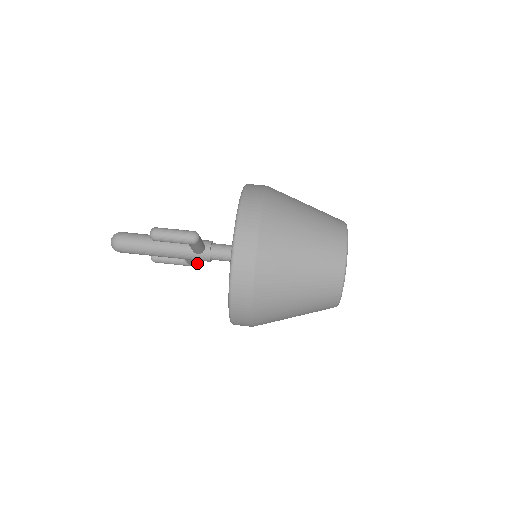
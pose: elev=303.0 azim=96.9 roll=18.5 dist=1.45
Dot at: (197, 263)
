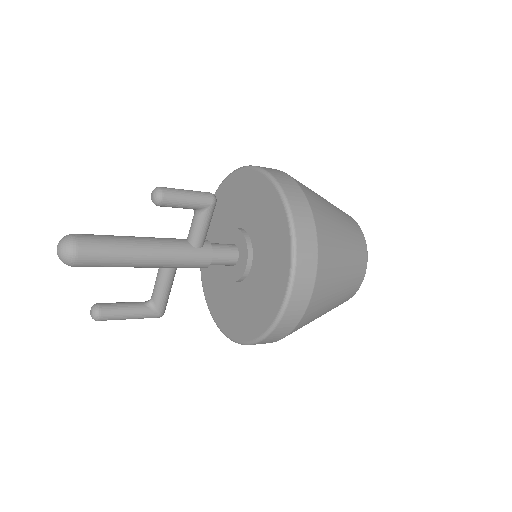
Dot at: (165, 308)
